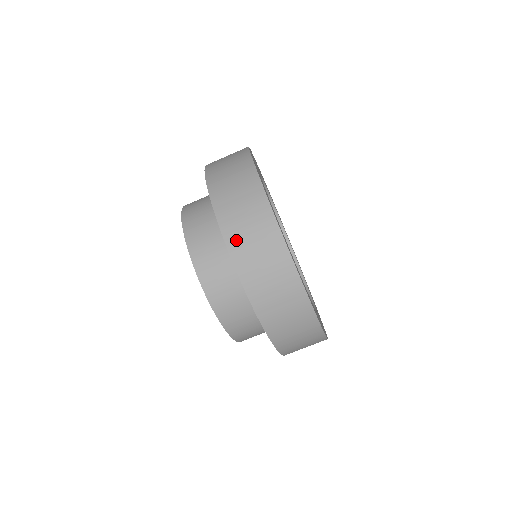
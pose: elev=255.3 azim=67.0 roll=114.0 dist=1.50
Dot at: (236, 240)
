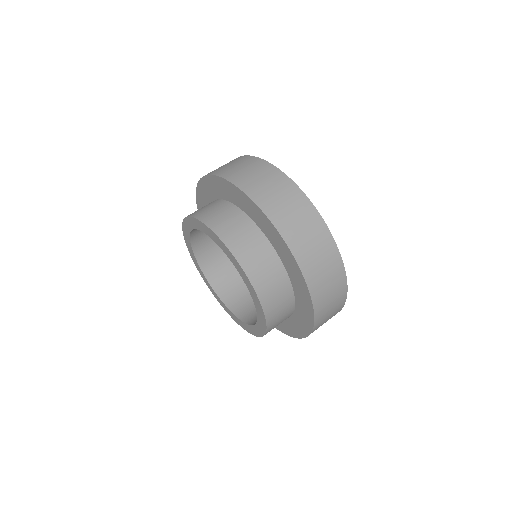
Dot at: occluded
